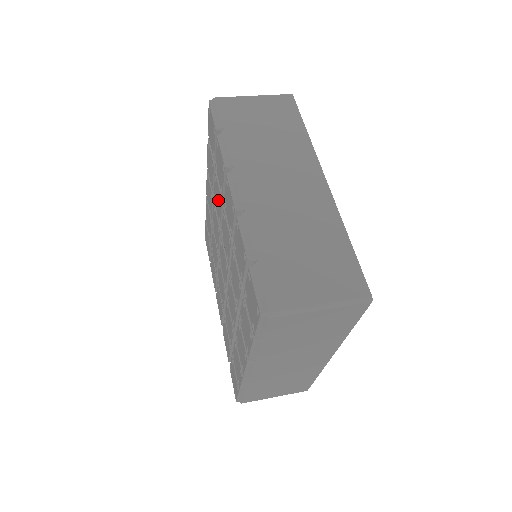
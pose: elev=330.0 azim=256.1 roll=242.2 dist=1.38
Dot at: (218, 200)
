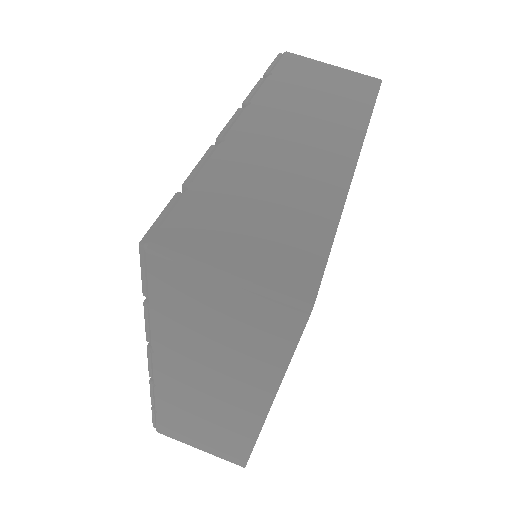
Dot at: occluded
